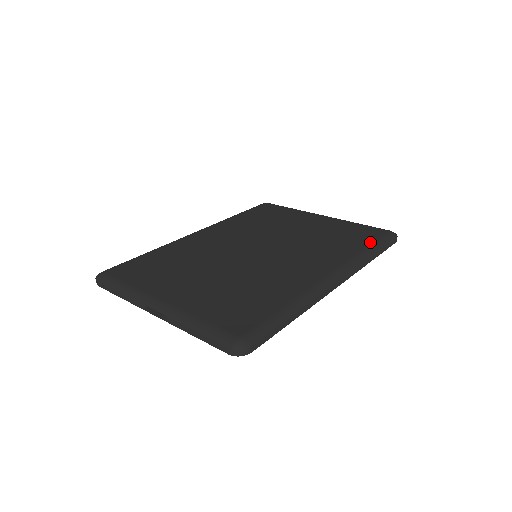
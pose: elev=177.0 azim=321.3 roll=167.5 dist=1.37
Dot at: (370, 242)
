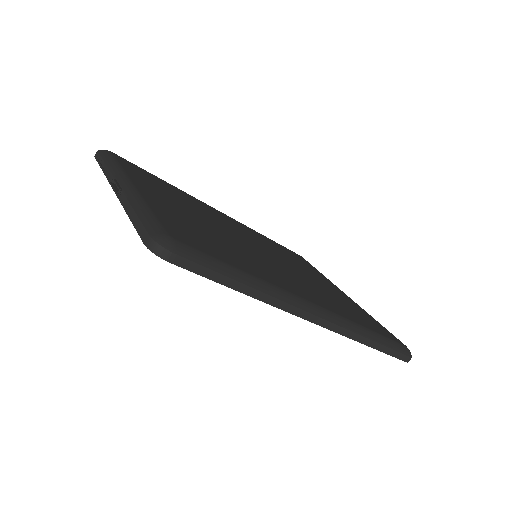
Dot at: (380, 332)
